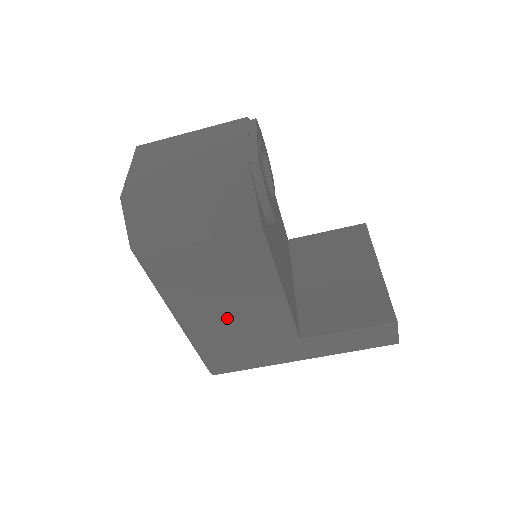
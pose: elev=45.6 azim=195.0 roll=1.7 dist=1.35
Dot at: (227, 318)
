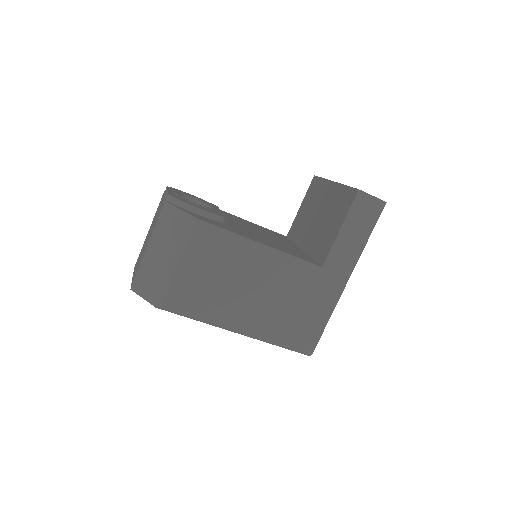
Dot at: (259, 299)
